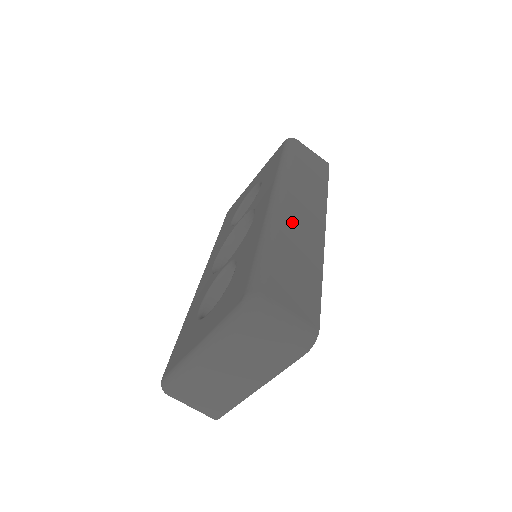
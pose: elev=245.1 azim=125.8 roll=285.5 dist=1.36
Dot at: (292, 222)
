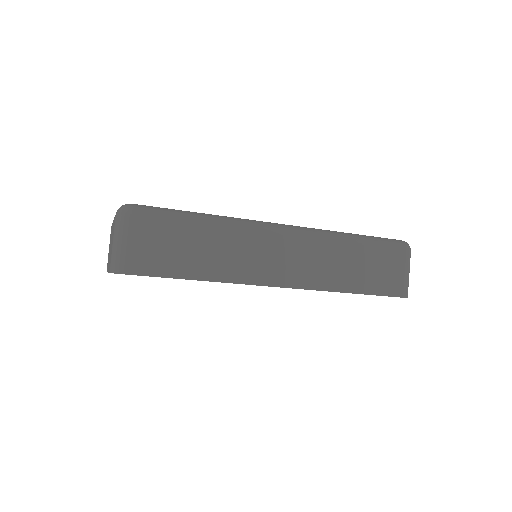
Dot at: (254, 243)
